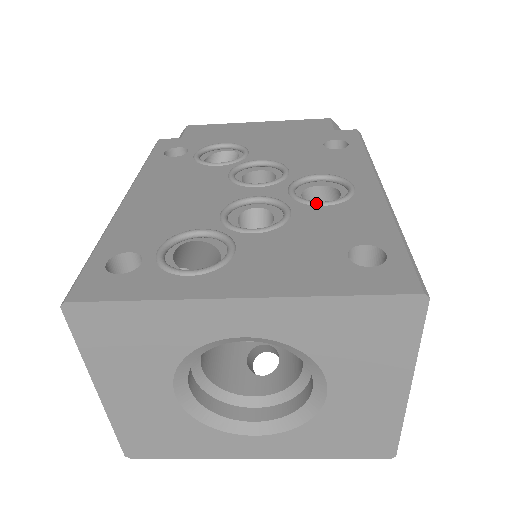
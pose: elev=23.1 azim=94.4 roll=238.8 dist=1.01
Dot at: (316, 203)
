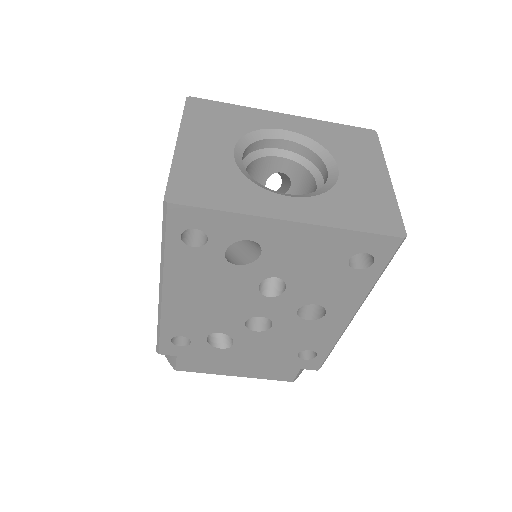
Dot at: occluded
